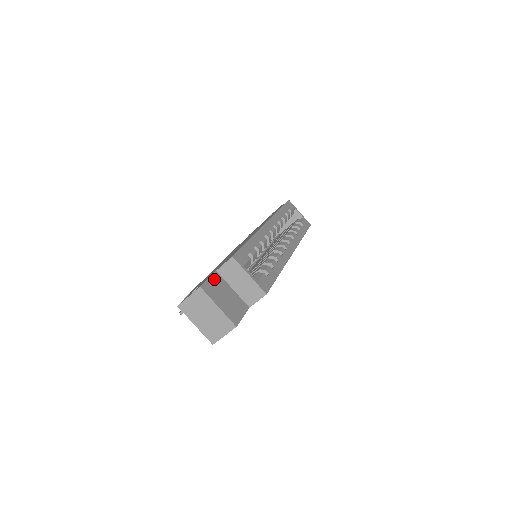
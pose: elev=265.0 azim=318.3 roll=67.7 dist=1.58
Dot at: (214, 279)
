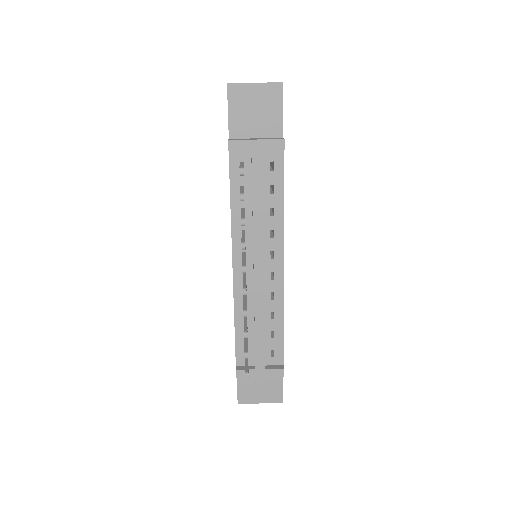
Dot at: occluded
